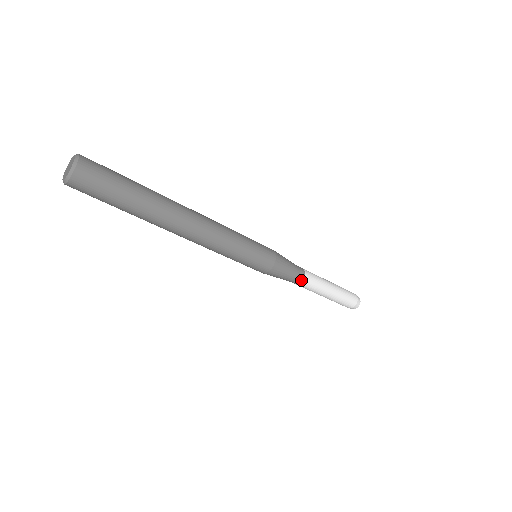
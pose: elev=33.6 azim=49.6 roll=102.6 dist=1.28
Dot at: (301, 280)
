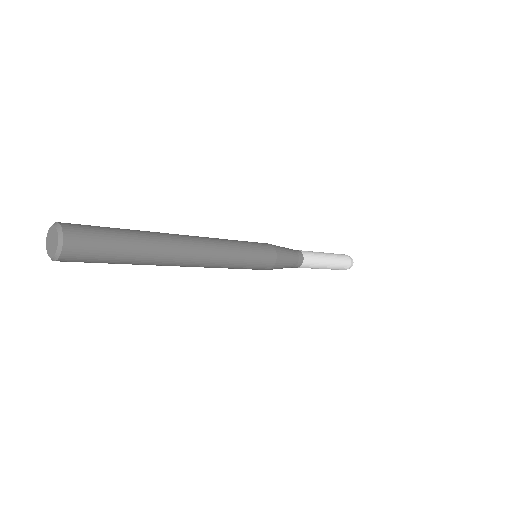
Dot at: (293, 267)
